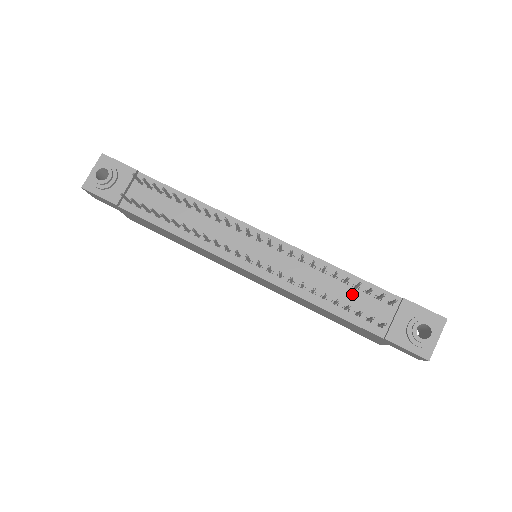
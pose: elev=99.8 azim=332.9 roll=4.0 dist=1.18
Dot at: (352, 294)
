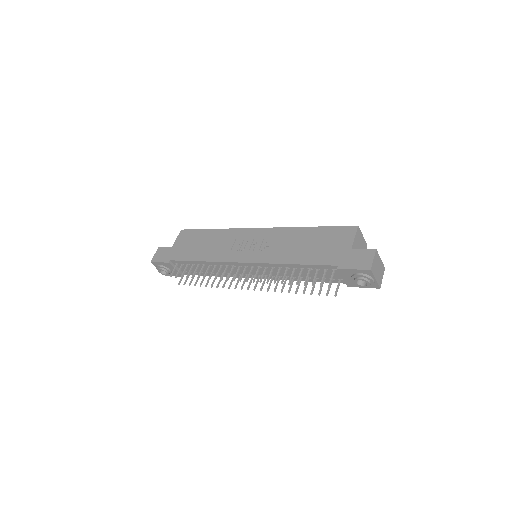
Dot at: (312, 272)
